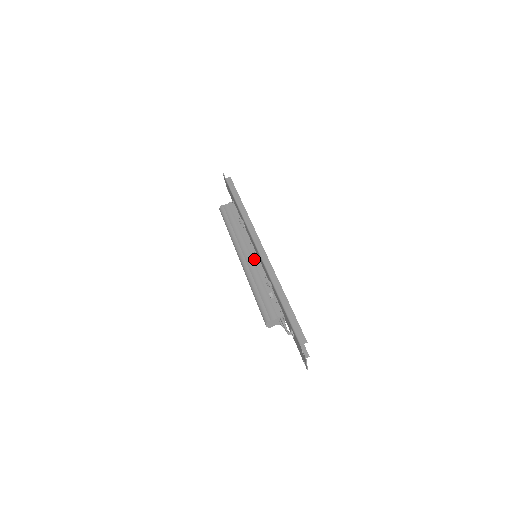
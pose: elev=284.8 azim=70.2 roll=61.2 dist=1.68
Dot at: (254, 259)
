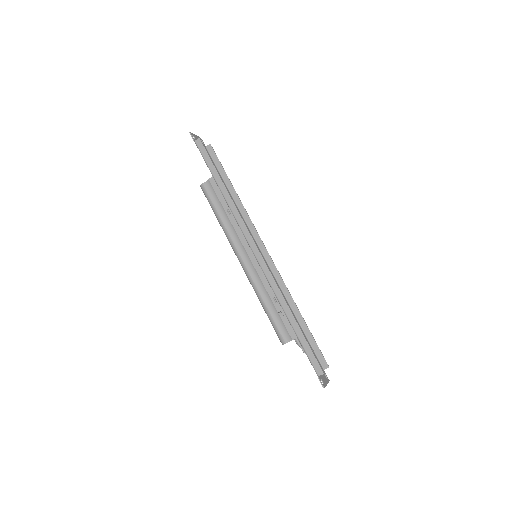
Dot at: (255, 266)
